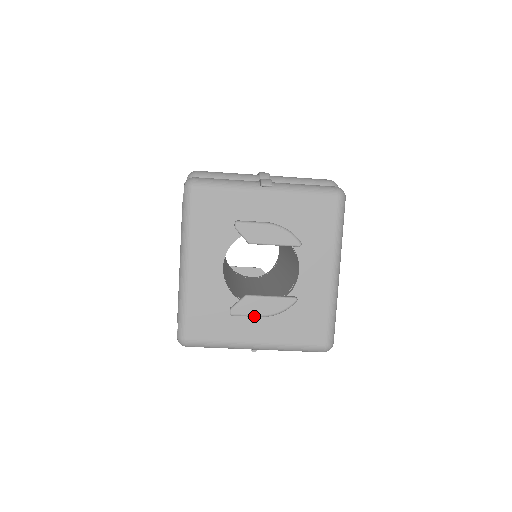
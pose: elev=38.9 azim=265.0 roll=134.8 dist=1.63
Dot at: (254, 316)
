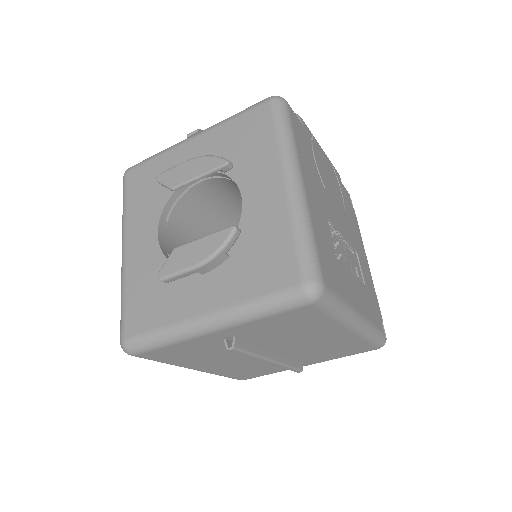
Dot at: (186, 270)
